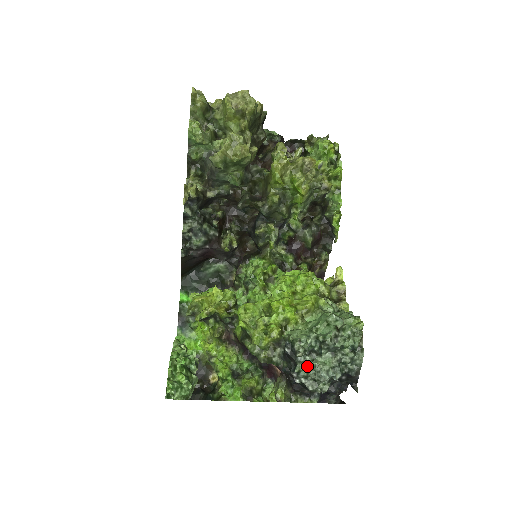
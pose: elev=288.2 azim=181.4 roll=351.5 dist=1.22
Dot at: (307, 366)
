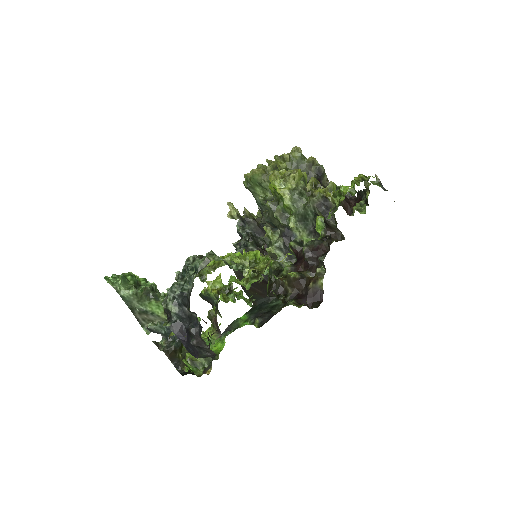
Dot at: occluded
